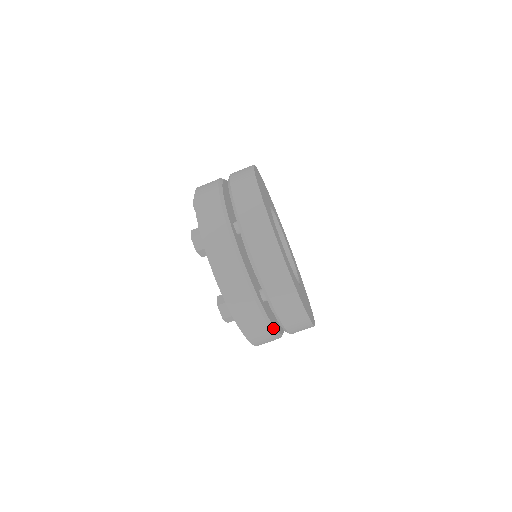
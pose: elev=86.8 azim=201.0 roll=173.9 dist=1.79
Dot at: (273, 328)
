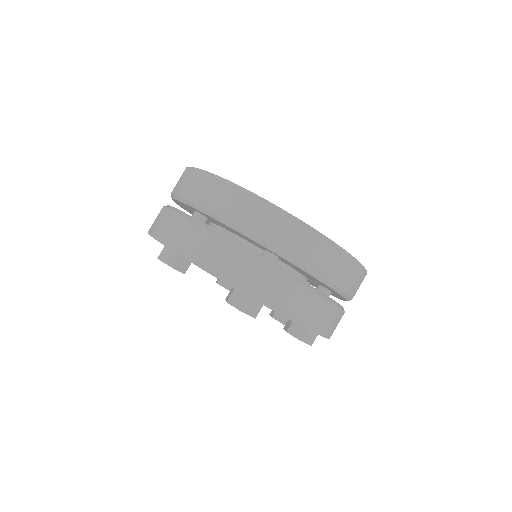
Dot at: occluded
